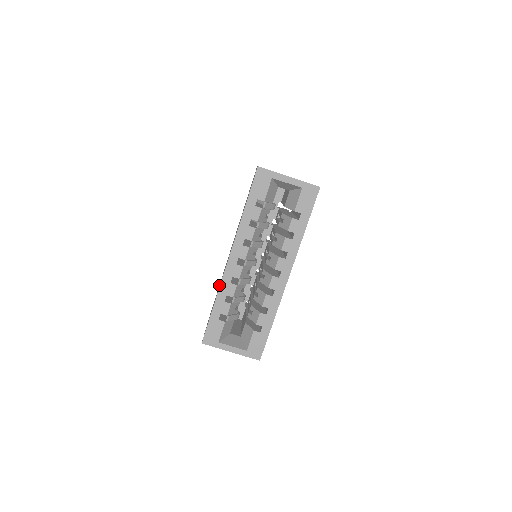
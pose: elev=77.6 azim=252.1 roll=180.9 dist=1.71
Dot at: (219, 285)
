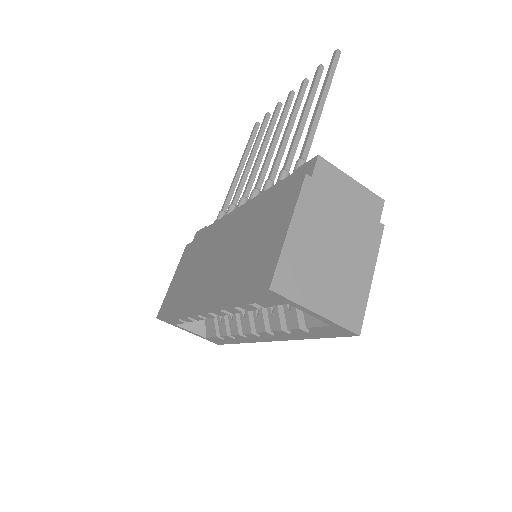
Dot at: (200, 251)
